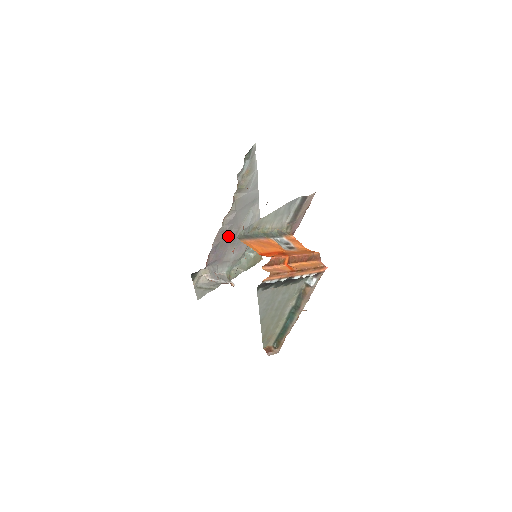
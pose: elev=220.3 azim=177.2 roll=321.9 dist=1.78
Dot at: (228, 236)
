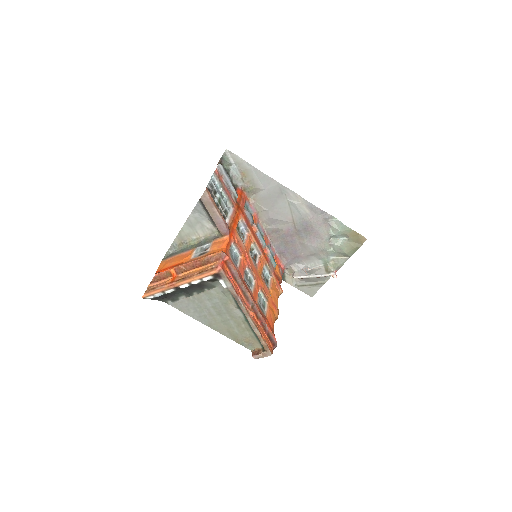
Dot at: (286, 233)
